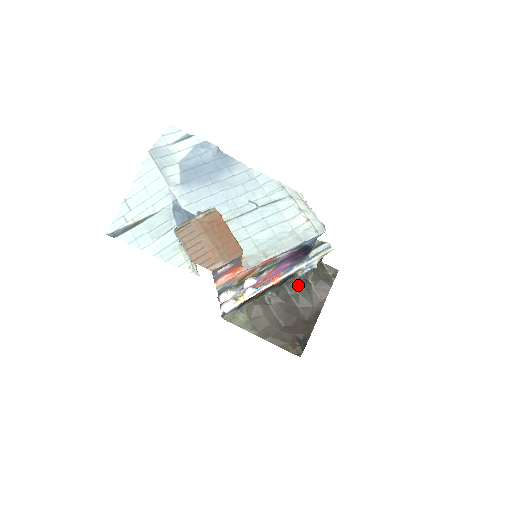
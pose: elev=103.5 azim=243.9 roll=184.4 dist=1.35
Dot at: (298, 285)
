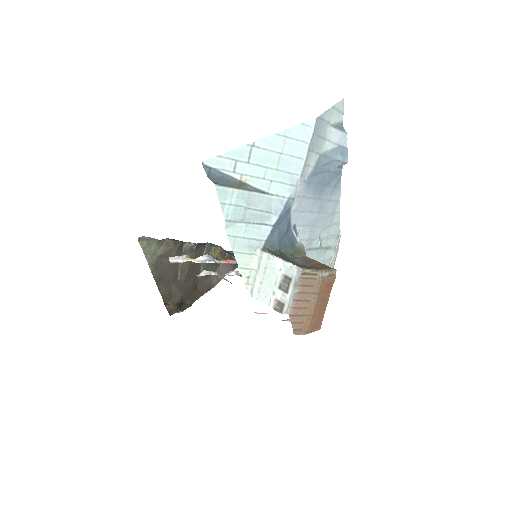
Dot at: (219, 255)
